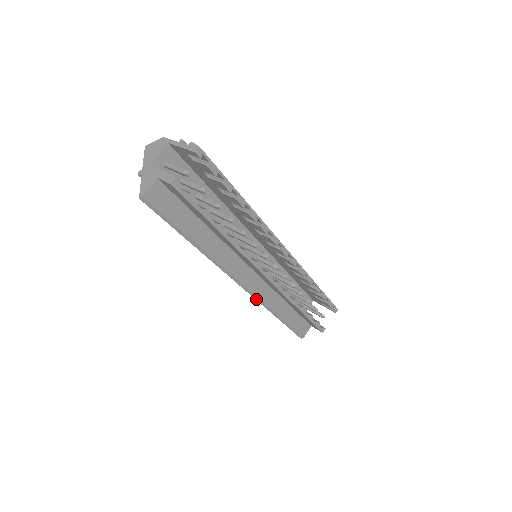
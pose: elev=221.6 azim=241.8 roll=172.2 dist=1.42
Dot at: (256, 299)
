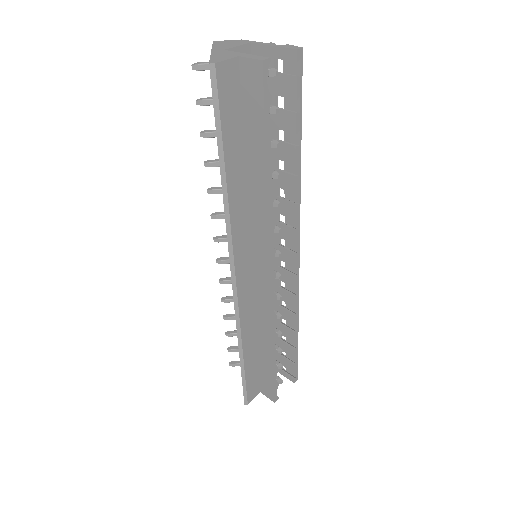
Dot at: (235, 312)
